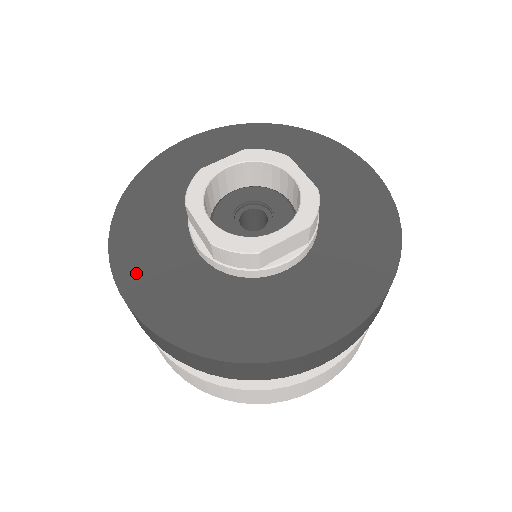
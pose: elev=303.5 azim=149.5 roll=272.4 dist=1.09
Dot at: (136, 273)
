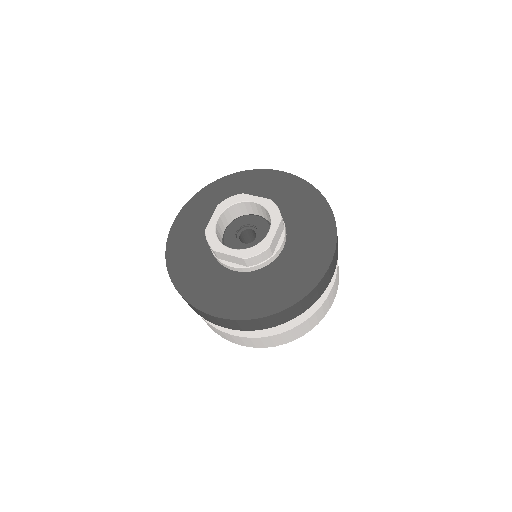
Dot at: (213, 302)
